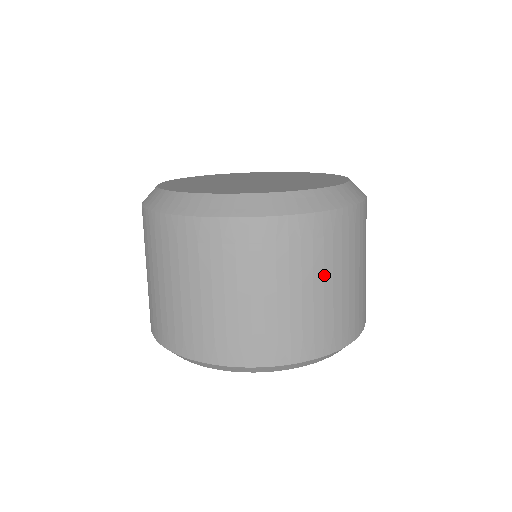
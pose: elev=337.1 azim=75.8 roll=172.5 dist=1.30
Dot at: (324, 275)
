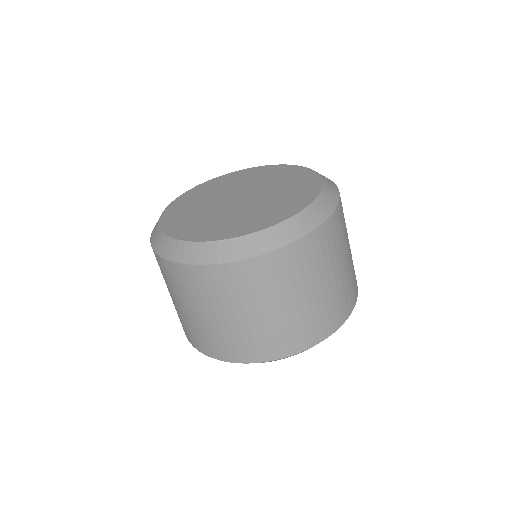
Dot at: (264, 303)
